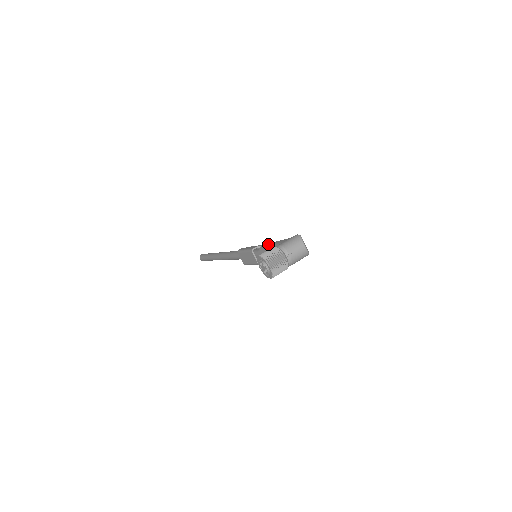
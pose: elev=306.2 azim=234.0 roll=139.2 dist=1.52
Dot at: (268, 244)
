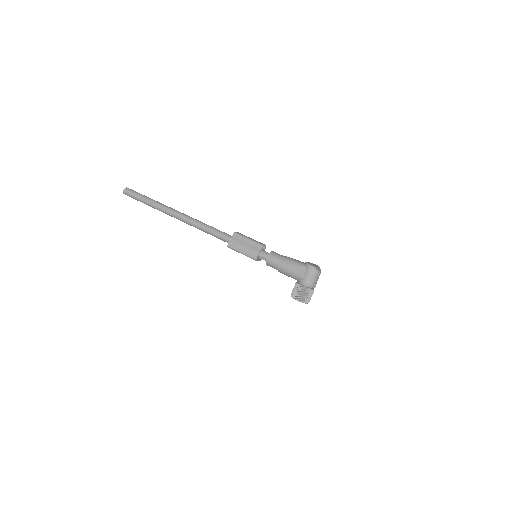
Dot at: (280, 266)
